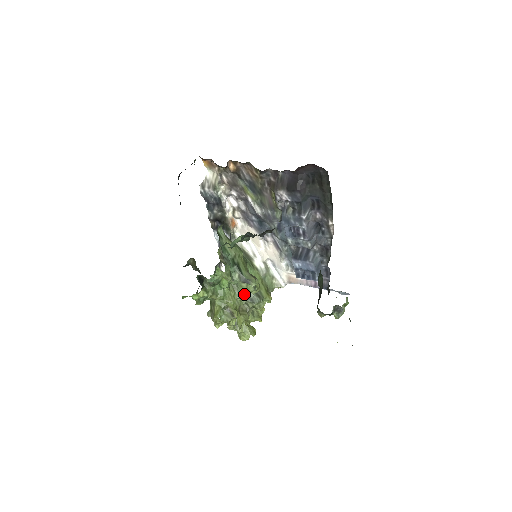
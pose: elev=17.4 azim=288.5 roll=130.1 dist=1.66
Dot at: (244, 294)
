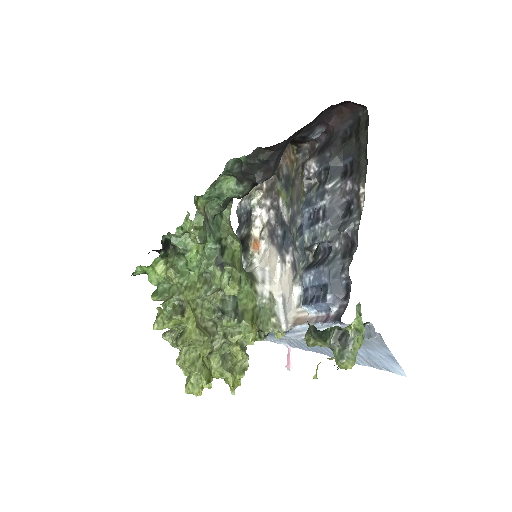
Dot at: (216, 298)
